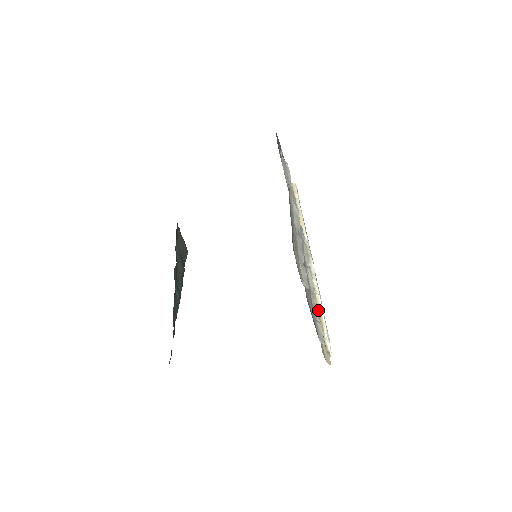
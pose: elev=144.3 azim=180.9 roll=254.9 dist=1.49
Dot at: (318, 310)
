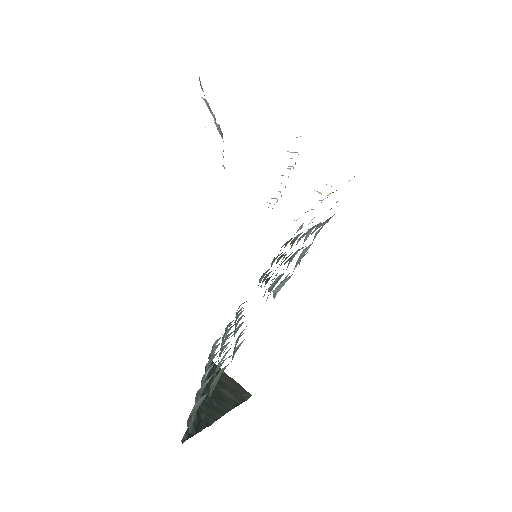
Dot at: (332, 192)
